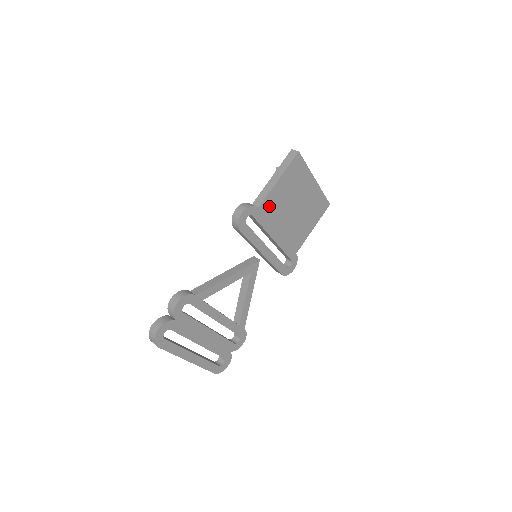
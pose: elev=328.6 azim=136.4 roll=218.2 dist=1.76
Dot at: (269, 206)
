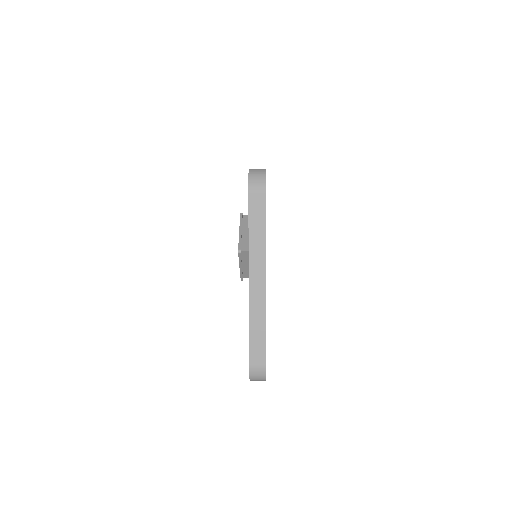
Dot at: occluded
